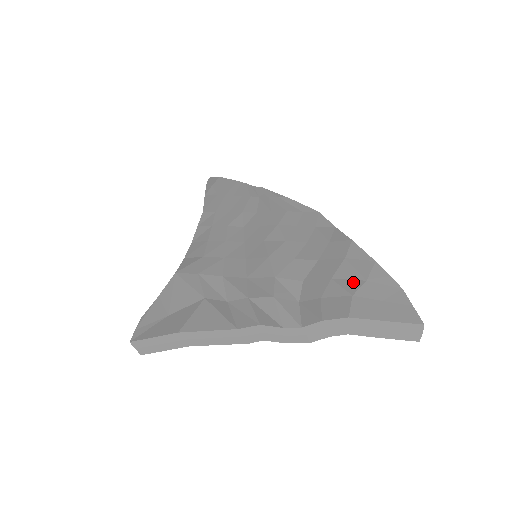
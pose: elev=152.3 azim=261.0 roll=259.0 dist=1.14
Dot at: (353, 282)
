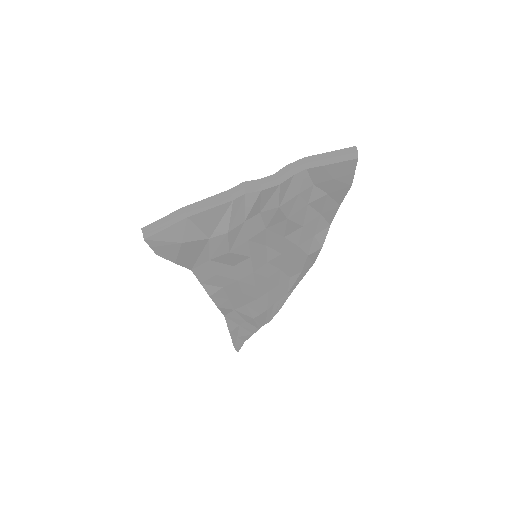
Dot at: occluded
